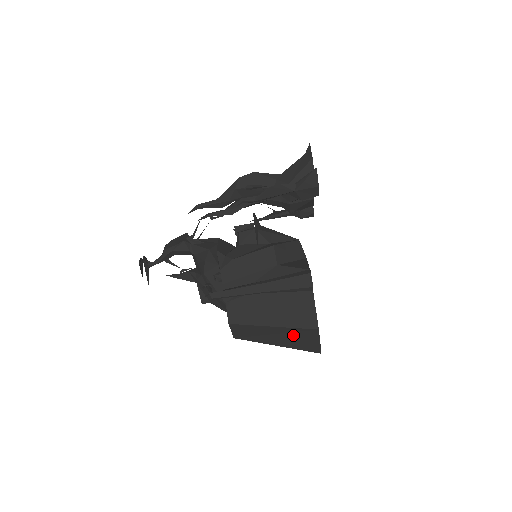
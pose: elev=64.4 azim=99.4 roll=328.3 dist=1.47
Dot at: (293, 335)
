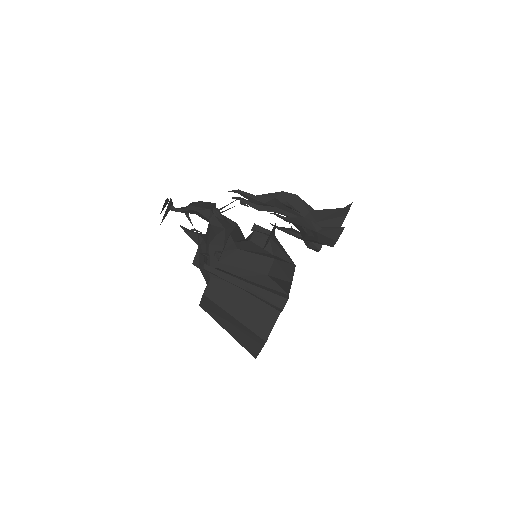
Dot at: (245, 333)
